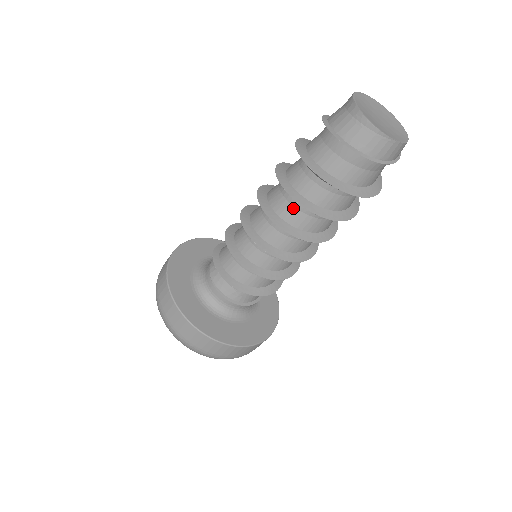
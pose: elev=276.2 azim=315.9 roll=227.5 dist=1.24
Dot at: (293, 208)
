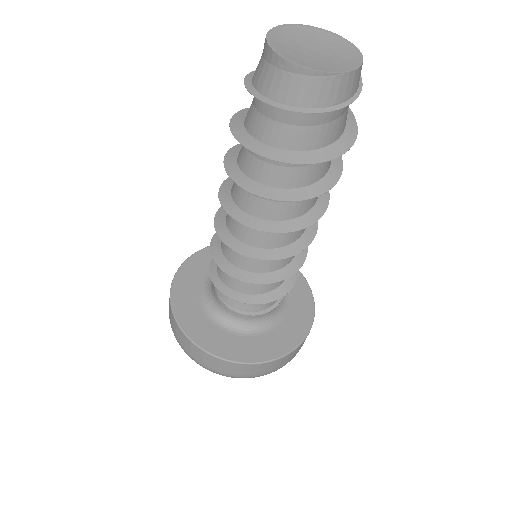
Dot at: (262, 201)
